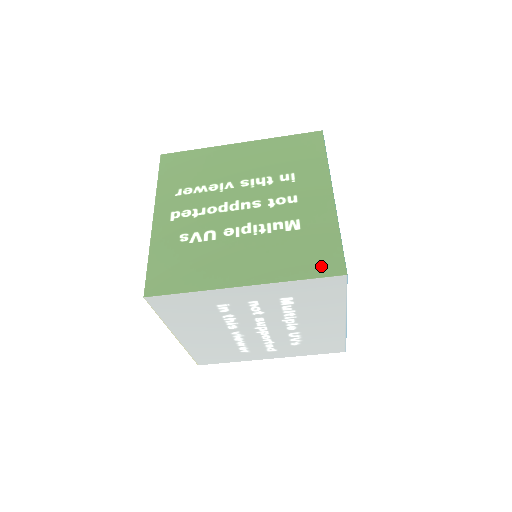
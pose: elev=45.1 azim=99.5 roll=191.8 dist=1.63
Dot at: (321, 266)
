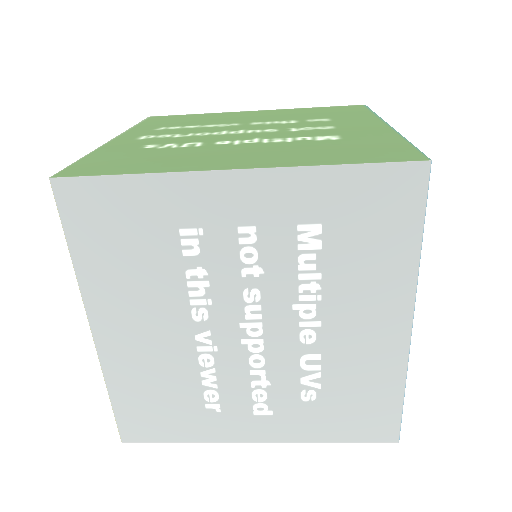
Dot at: (380, 156)
